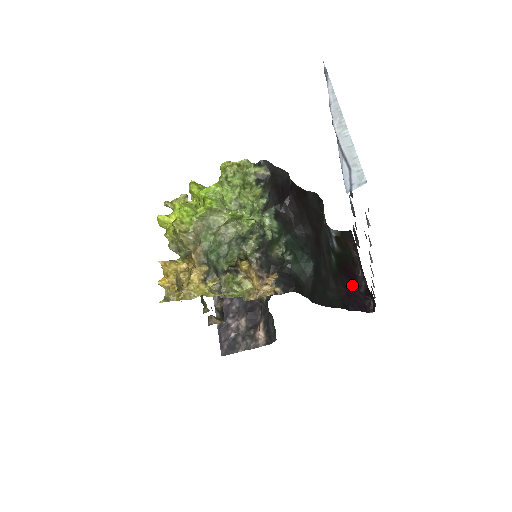
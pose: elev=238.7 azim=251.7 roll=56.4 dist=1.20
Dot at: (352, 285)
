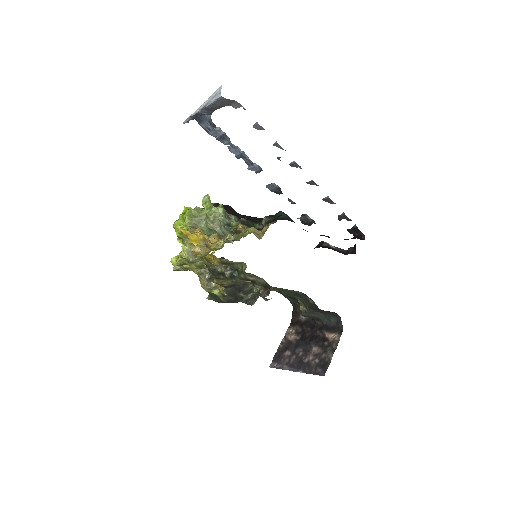
Dot at: occluded
